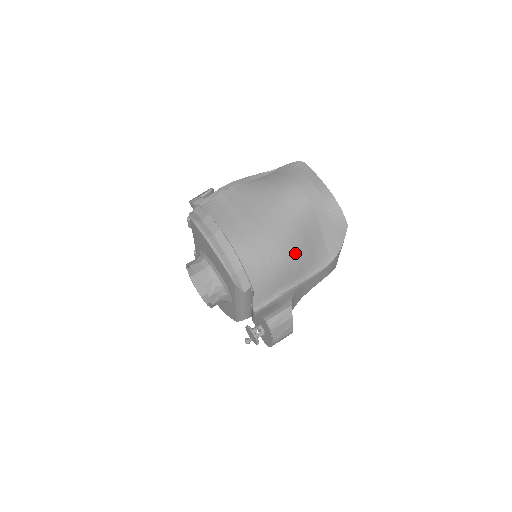
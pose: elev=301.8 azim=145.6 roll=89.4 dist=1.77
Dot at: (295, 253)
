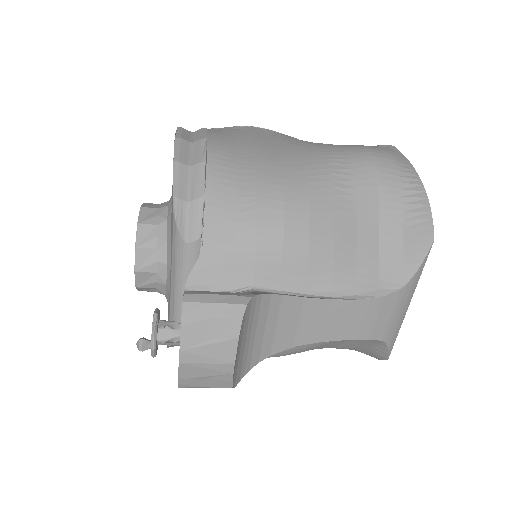
Dot at: (311, 227)
